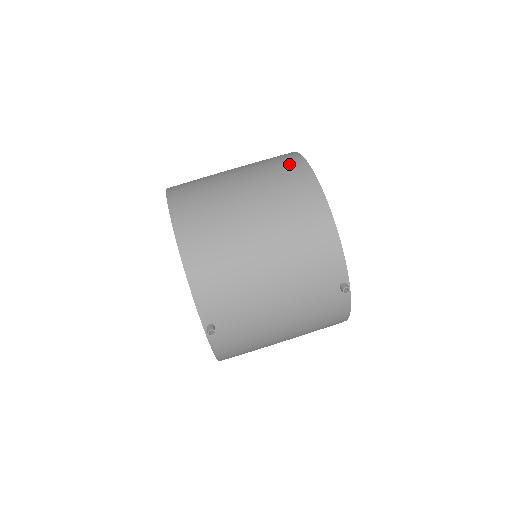
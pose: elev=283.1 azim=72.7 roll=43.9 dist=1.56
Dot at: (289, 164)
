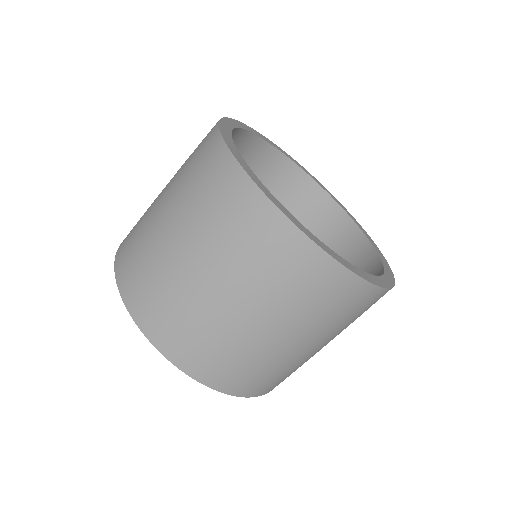
Dot at: (334, 289)
